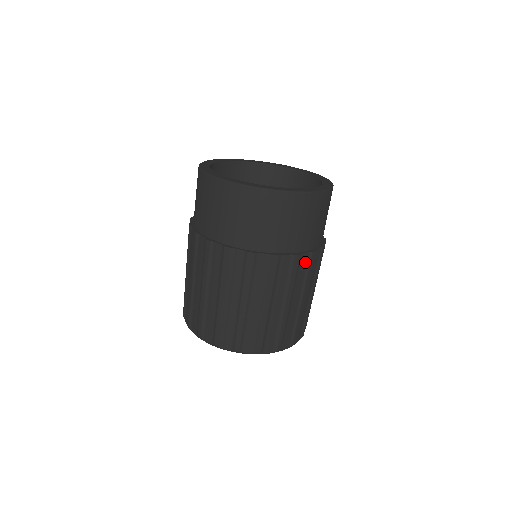
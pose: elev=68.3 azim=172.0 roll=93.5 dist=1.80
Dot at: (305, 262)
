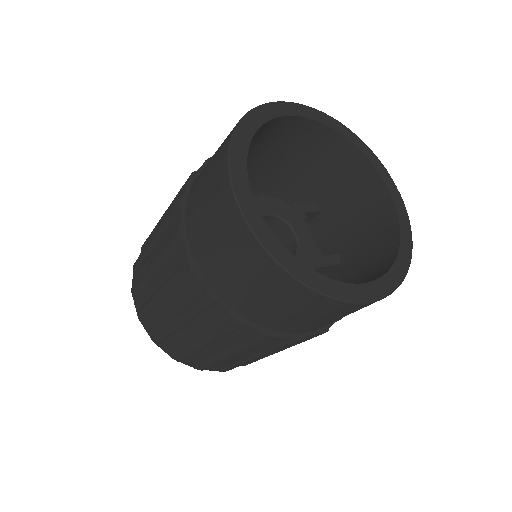
Dot at: occluded
